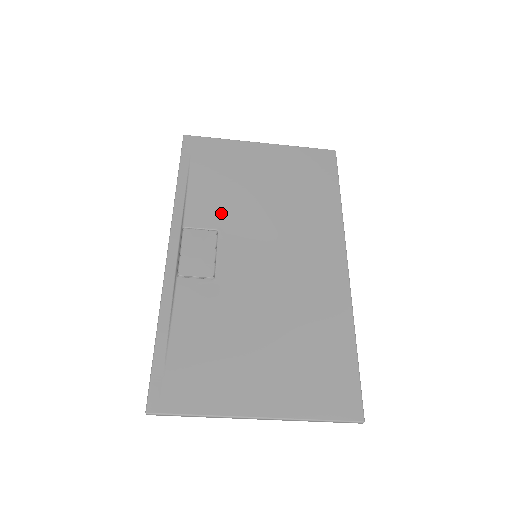
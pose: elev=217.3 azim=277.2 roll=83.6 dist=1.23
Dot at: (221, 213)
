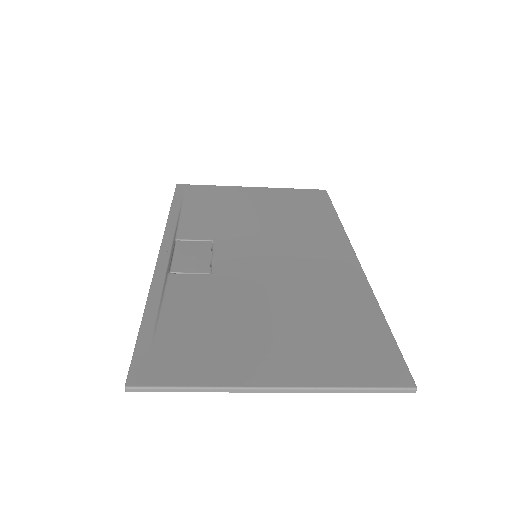
Dot at: (216, 229)
